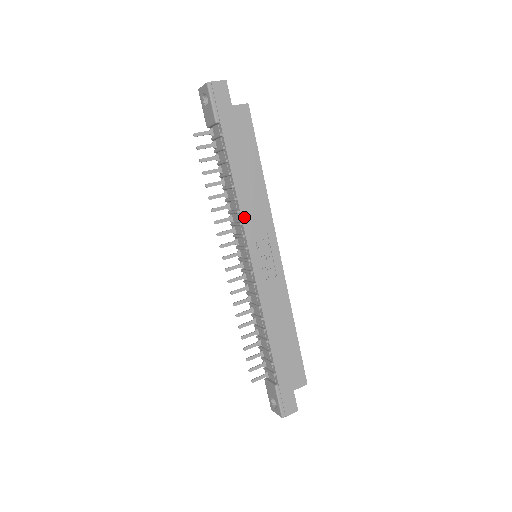
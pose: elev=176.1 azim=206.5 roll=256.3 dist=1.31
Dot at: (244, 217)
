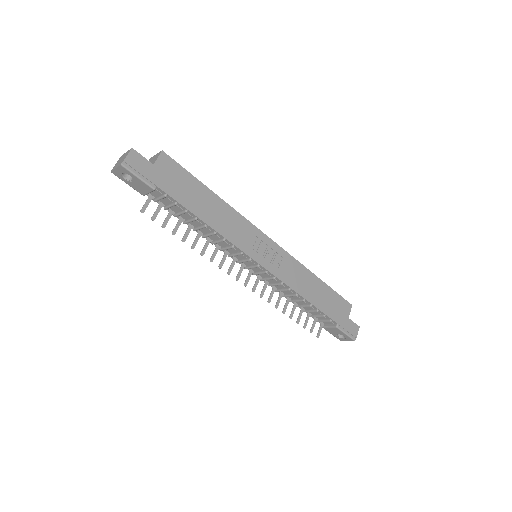
Dot at: (231, 240)
